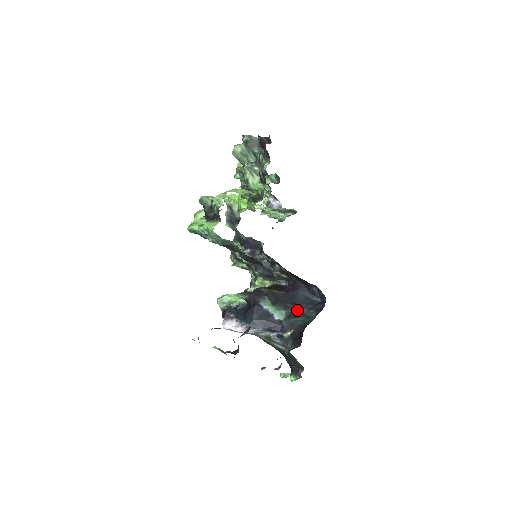
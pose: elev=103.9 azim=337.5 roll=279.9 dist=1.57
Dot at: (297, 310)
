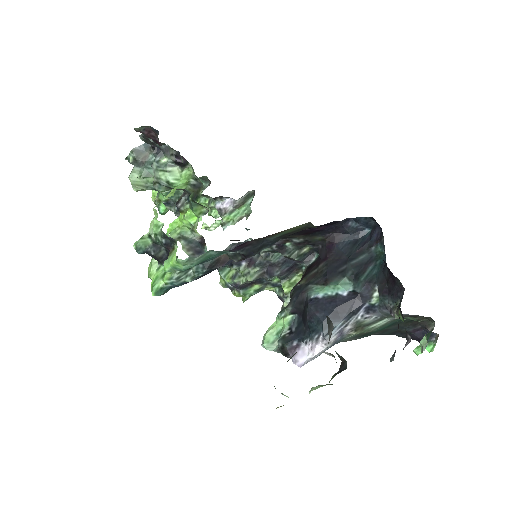
Dot at: (357, 263)
